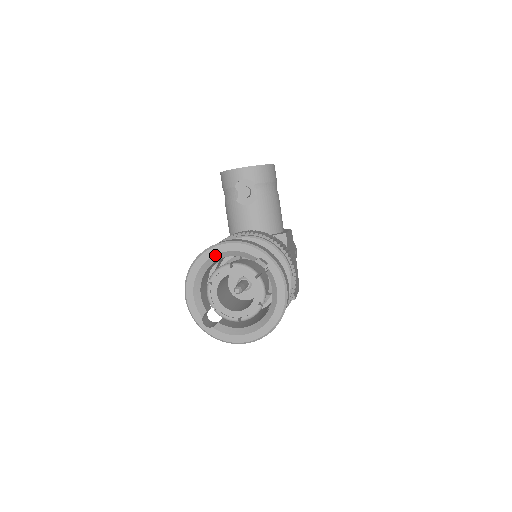
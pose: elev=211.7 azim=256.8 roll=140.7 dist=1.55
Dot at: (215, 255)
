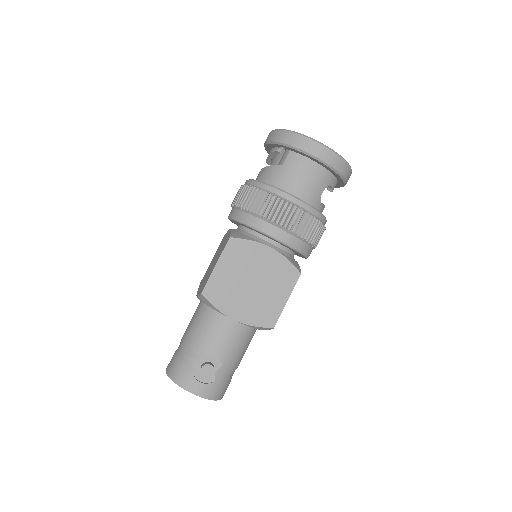
Dot at: occluded
